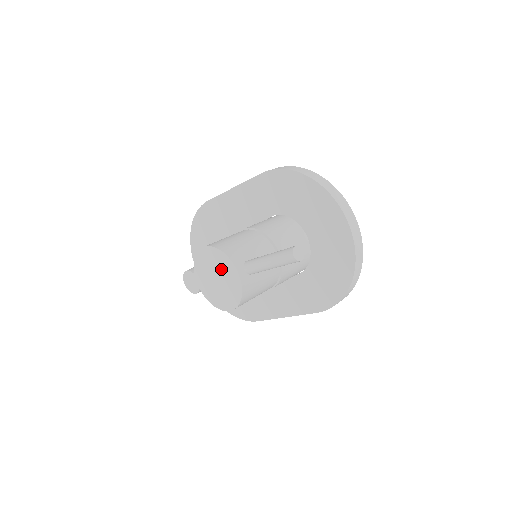
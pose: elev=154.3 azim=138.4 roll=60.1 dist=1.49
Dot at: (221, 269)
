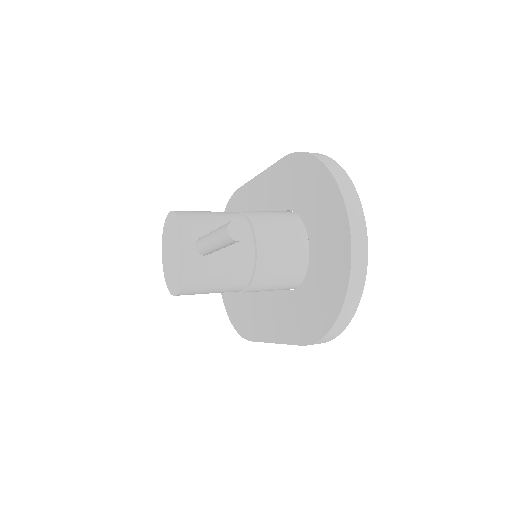
Dot at: (175, 240)
